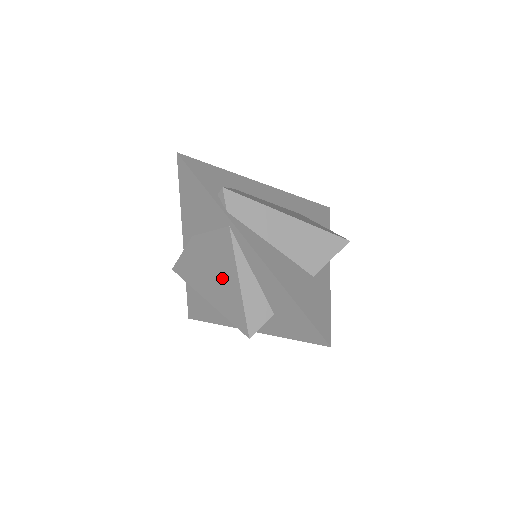
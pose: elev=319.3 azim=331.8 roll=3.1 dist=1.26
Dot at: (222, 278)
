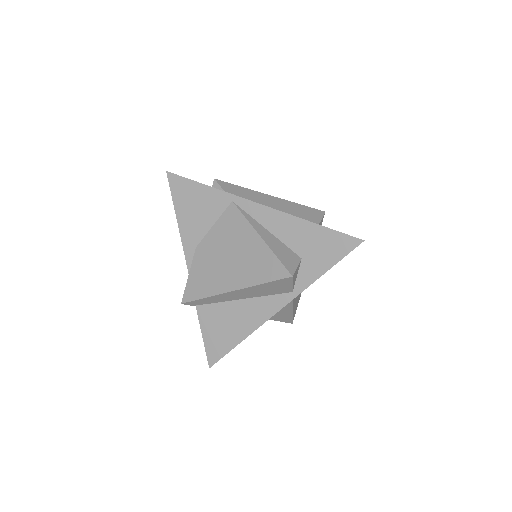
Dot at: (241, 251)
